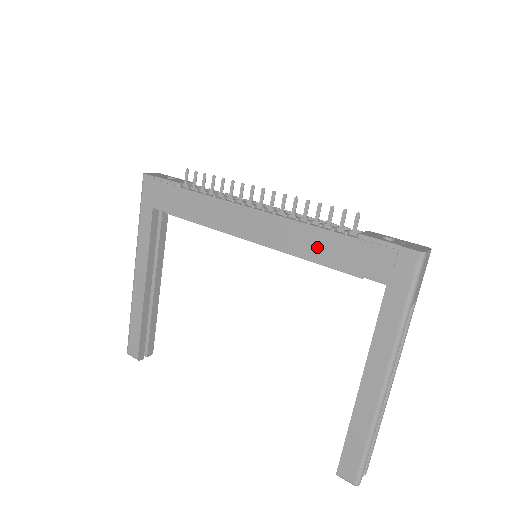
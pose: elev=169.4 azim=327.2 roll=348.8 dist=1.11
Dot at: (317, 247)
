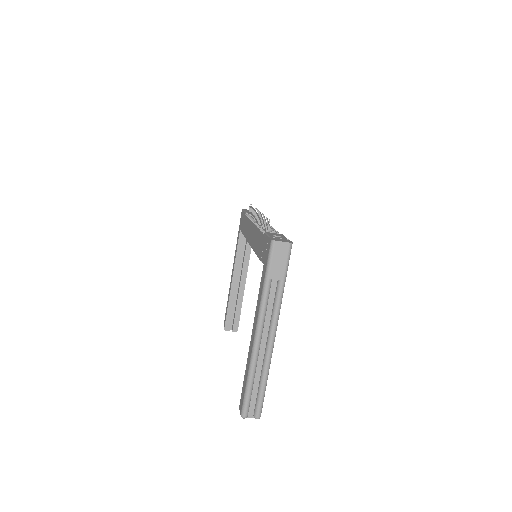
Dot at: (257, 243)
